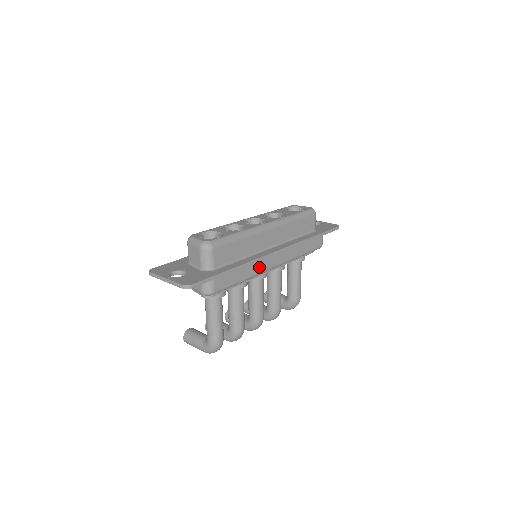
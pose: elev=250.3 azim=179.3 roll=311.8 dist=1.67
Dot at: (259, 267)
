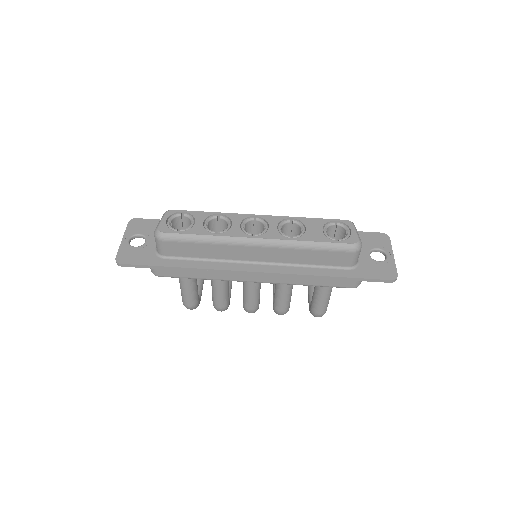
Dot at: (227, 275)
